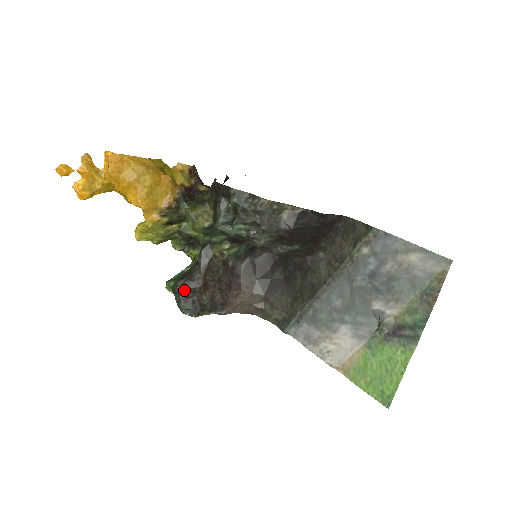
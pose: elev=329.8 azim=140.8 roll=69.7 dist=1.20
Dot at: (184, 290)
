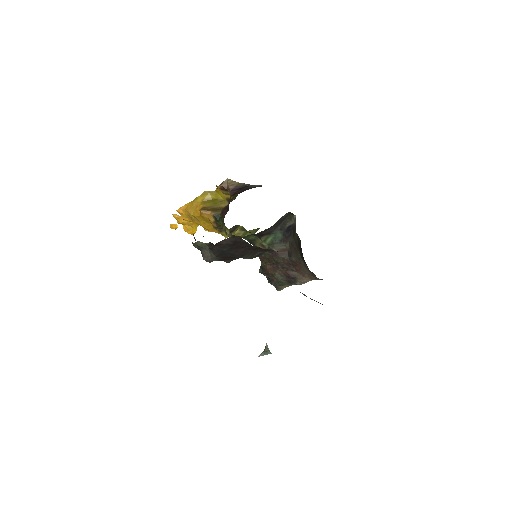
Dot at: occluded
